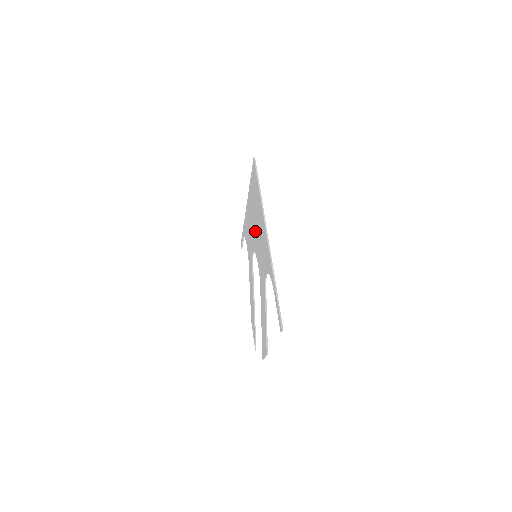
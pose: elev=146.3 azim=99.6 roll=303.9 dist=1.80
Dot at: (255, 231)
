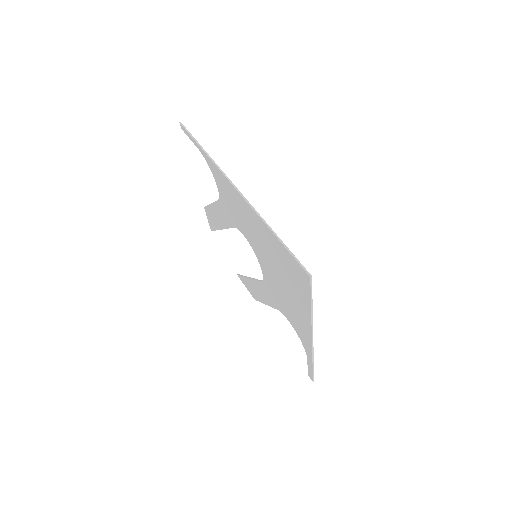
Dot at: (269, 265)
